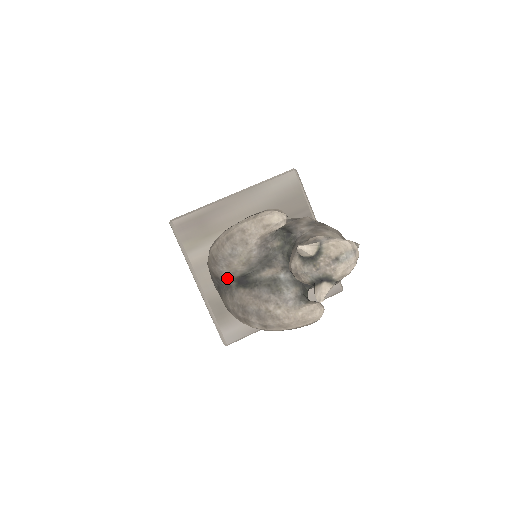
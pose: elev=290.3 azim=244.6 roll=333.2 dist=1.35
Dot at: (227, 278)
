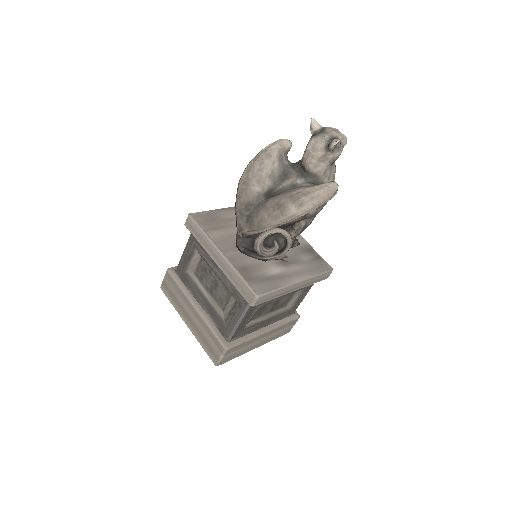
Dot at: (257, 196)
